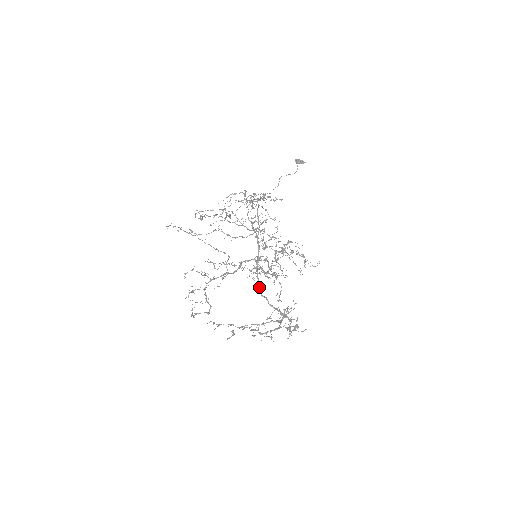
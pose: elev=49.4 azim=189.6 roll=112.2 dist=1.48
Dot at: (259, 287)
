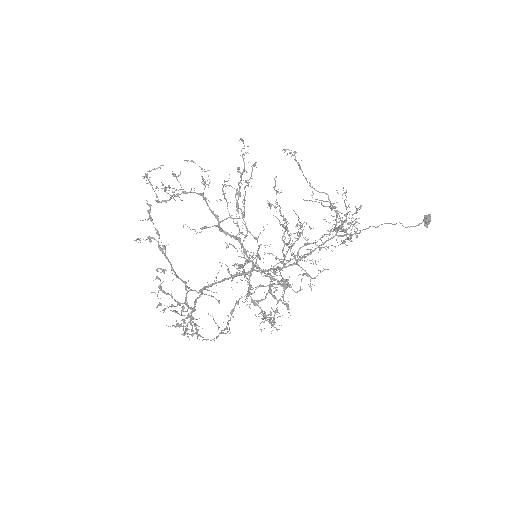
Dot at: (212, 284)
